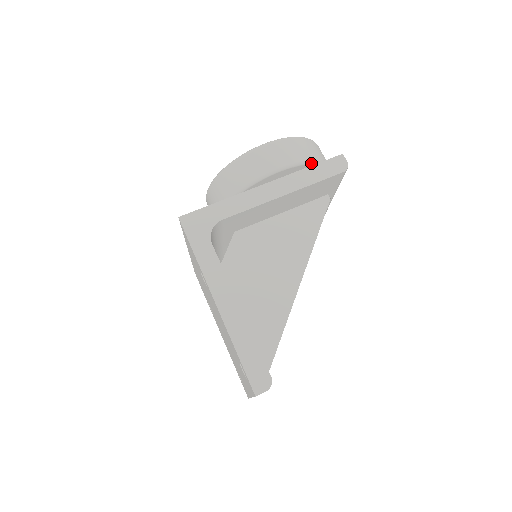
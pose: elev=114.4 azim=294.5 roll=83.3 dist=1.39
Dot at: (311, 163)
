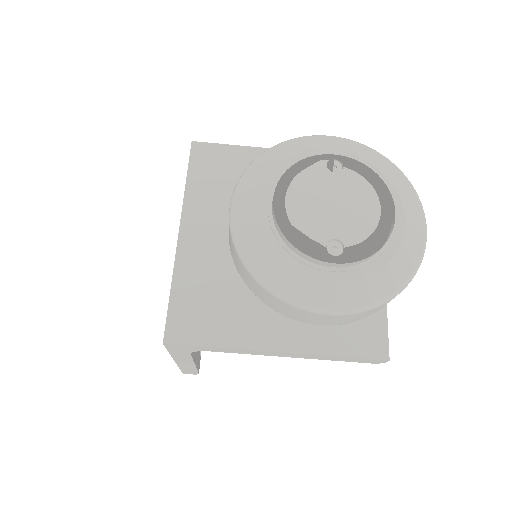
Dot at: occluded
